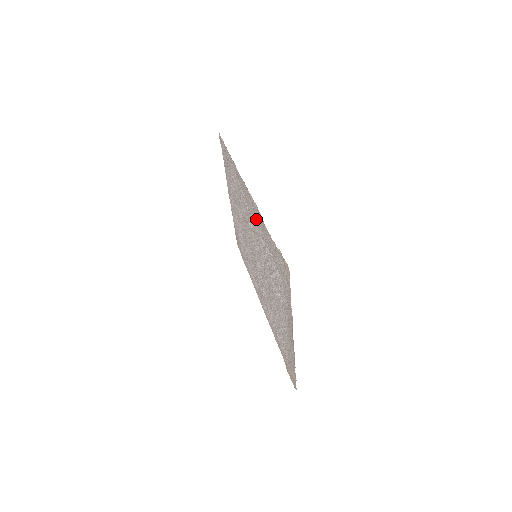
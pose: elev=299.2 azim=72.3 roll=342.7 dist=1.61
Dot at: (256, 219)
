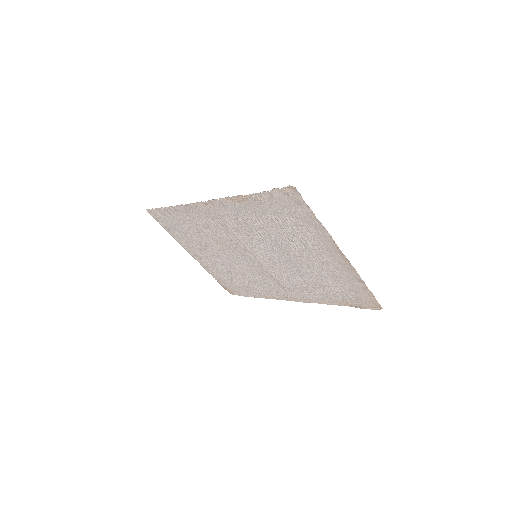
Dot at: (233, 213)
